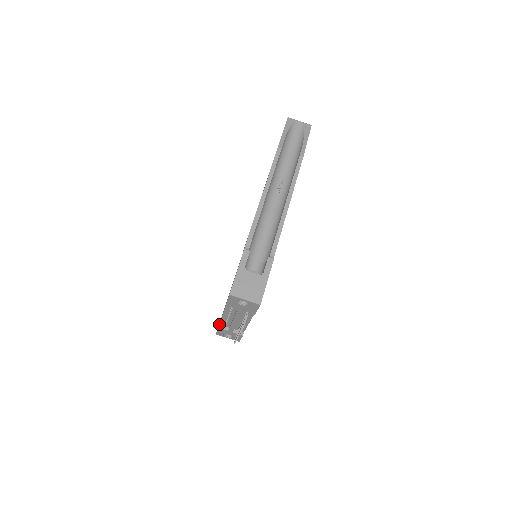
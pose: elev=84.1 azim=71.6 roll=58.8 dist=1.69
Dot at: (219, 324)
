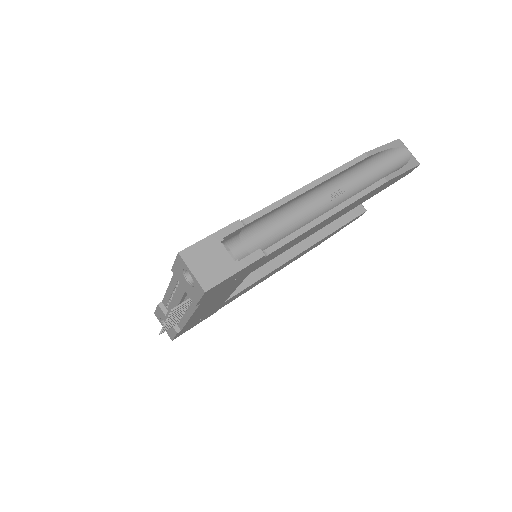
Dot at: (162, 301)
